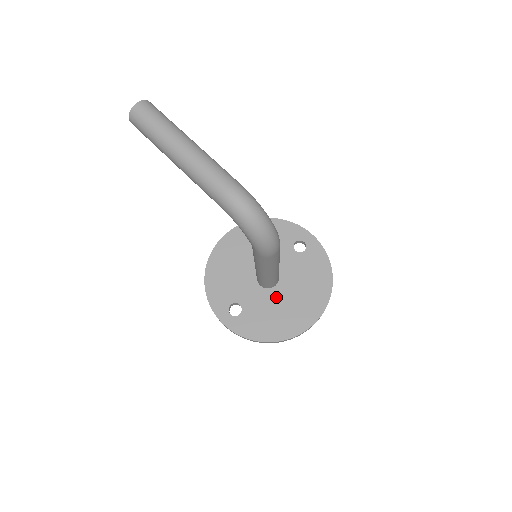
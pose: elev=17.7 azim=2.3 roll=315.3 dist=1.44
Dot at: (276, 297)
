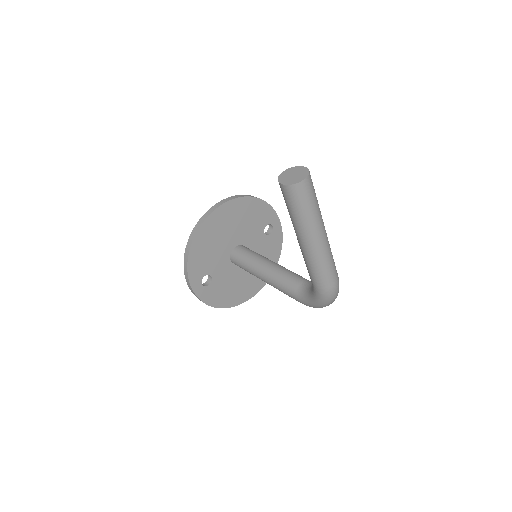
Dot at: (239, 272)
